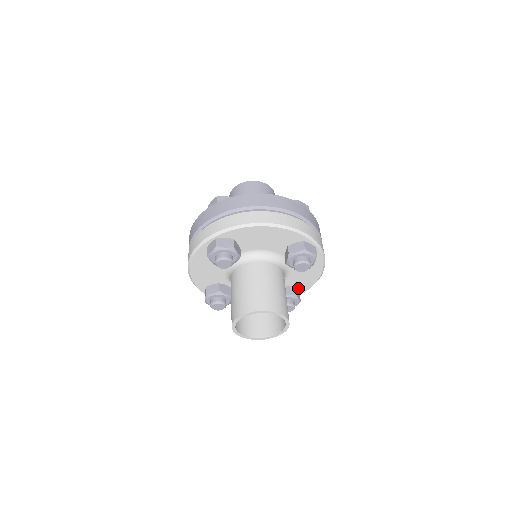
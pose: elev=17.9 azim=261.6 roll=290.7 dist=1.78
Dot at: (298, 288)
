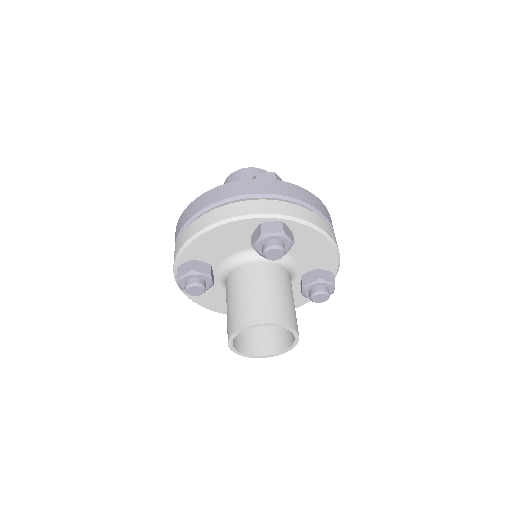
Dot at: (324, 268)
